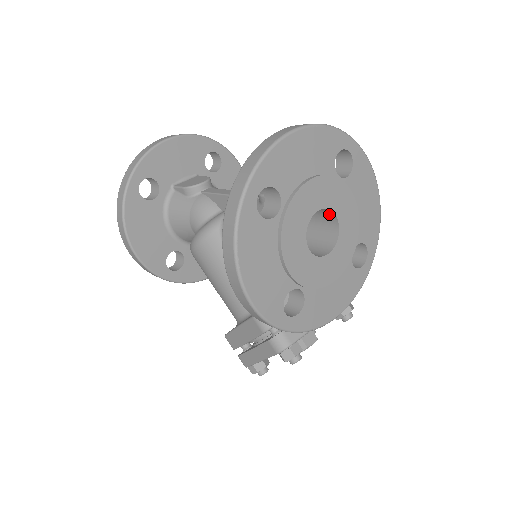
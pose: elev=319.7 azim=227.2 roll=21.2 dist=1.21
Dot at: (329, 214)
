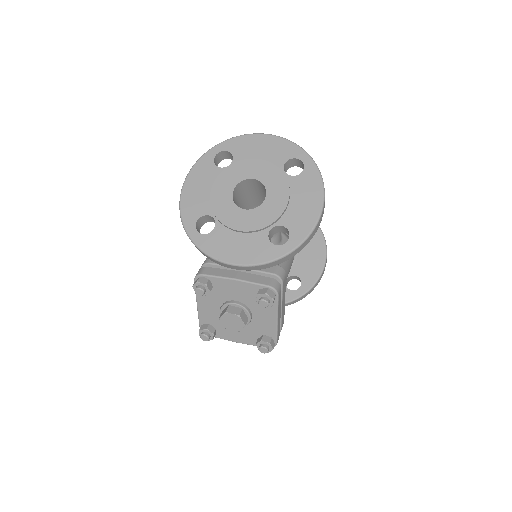
Dot at: occluded
